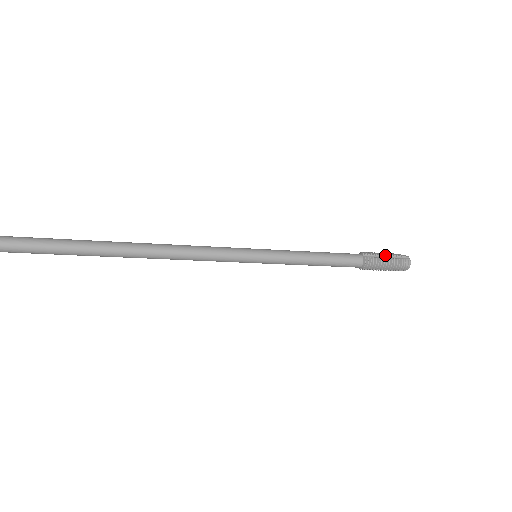
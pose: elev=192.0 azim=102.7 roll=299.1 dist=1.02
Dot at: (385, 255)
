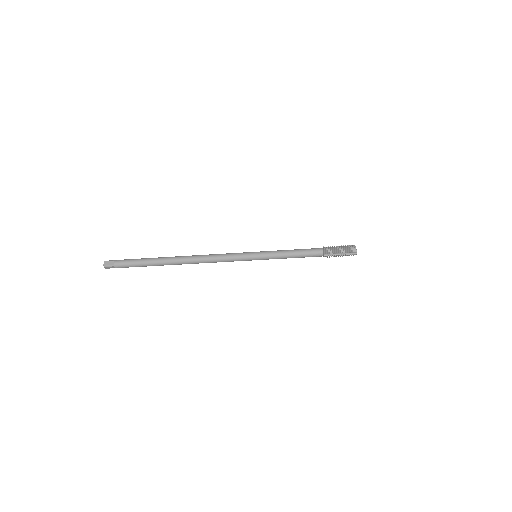
Dot at: (338, 246)
